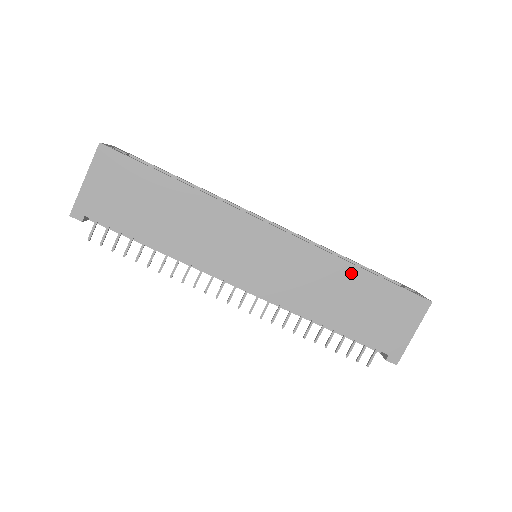
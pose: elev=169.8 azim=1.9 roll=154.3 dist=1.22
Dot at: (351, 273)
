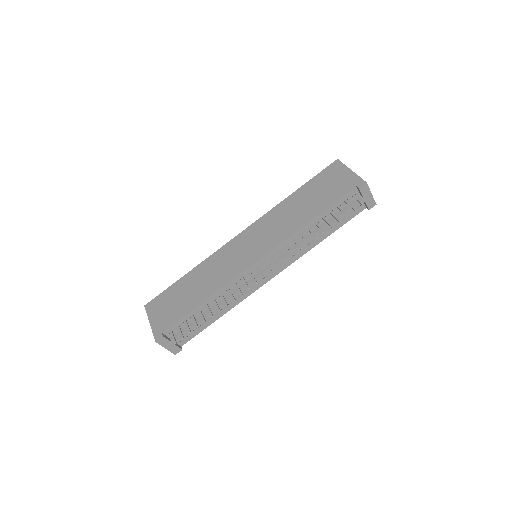
Dot at: (291, 199)
